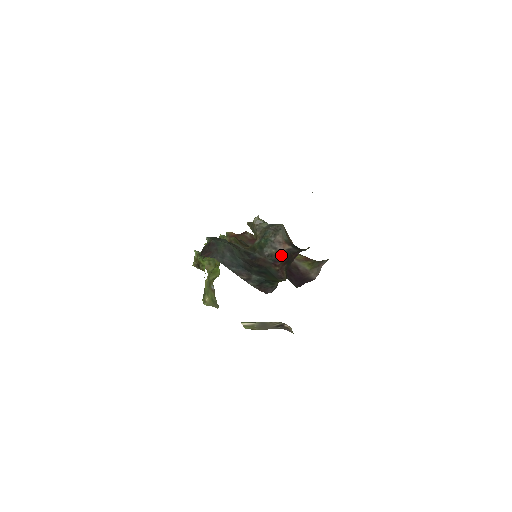
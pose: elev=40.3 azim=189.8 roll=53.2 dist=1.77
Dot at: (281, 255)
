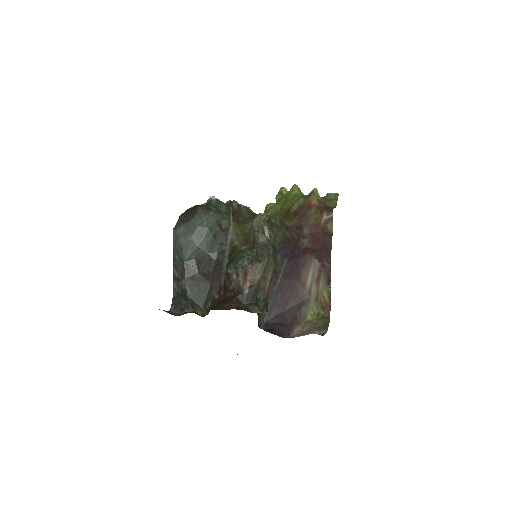
Dot at: (233, 288)
